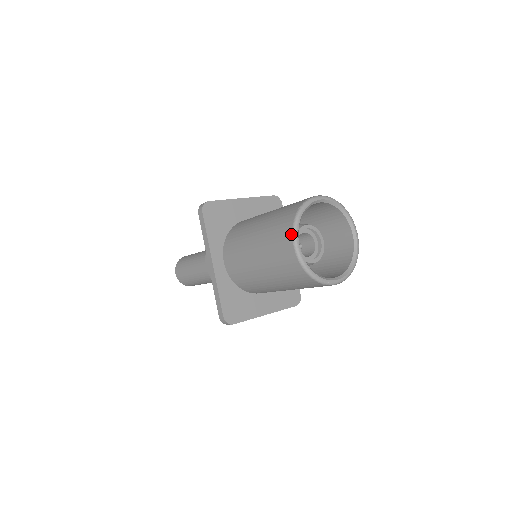
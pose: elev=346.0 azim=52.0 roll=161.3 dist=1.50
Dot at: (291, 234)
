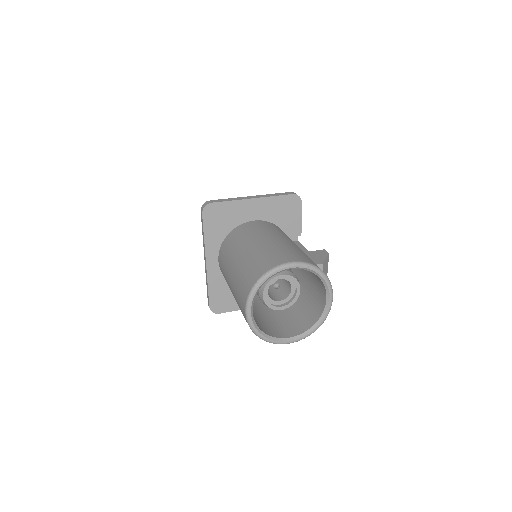
Dot at: (246, 300)
